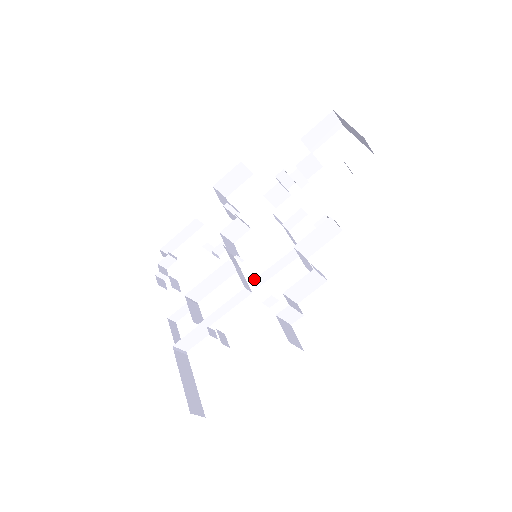
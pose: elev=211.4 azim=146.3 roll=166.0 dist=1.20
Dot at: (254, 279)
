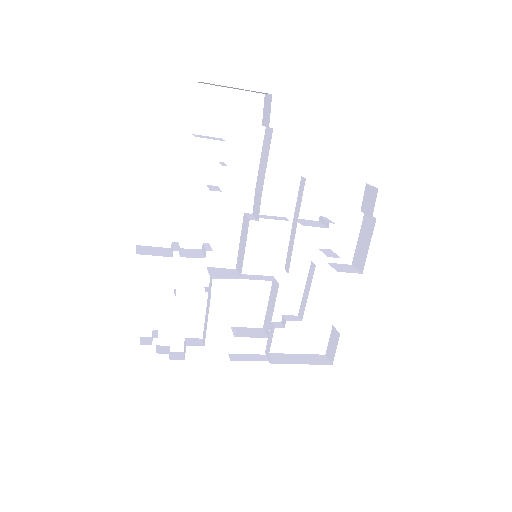
Dot at: occluded
